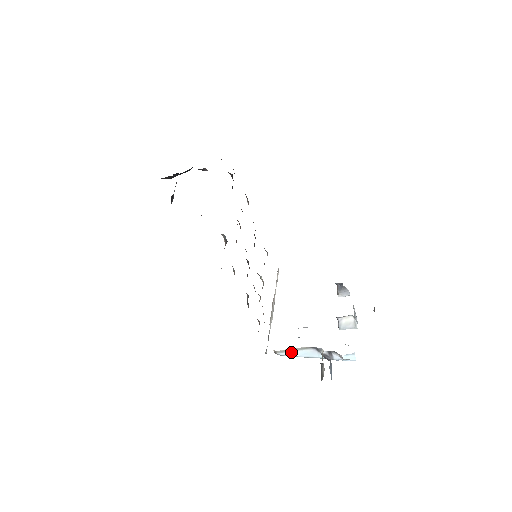
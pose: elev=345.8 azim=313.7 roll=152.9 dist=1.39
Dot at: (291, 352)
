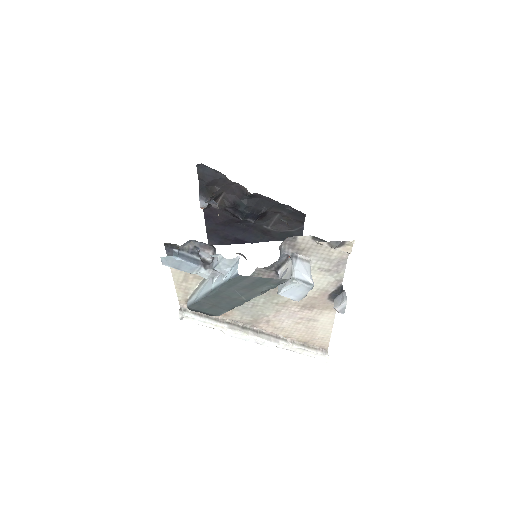
Dot at: (196, 294)
